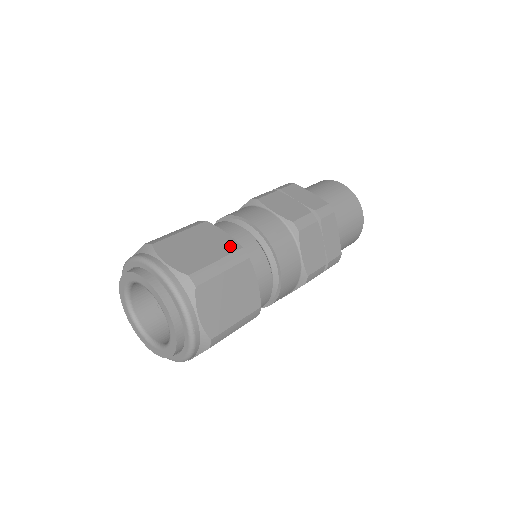
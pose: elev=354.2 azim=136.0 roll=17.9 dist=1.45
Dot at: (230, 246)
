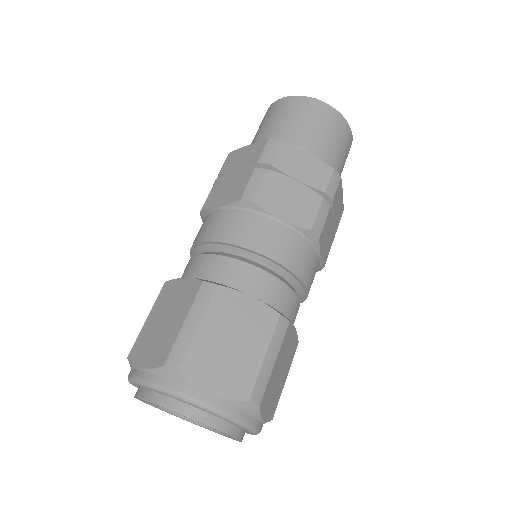
Dot at: (266, 320)
